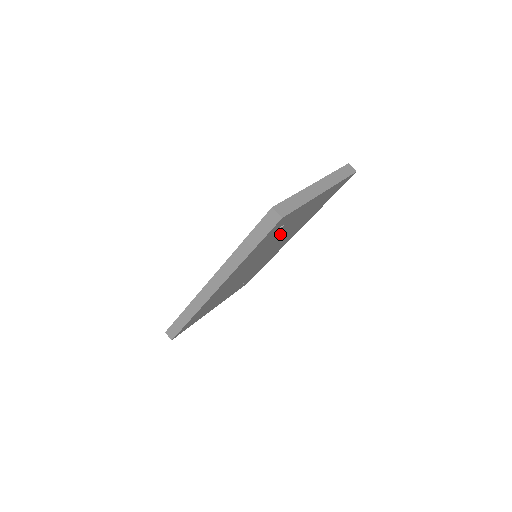
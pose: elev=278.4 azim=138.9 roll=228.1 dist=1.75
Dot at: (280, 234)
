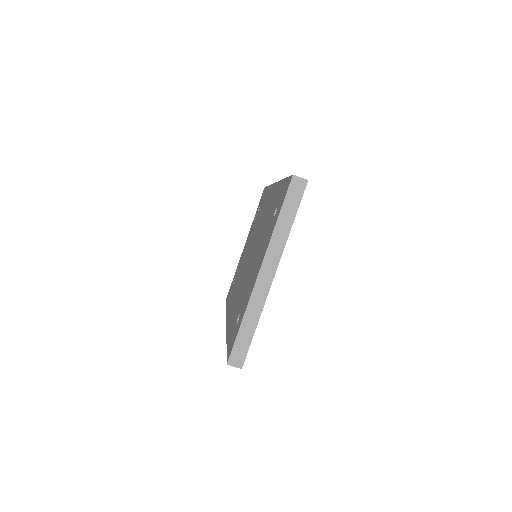
Dot at: occluded
